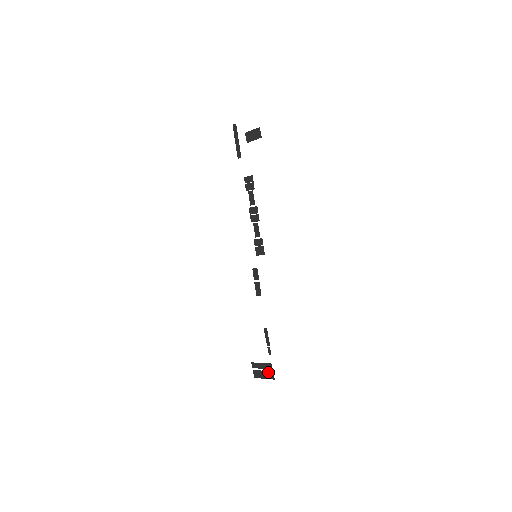
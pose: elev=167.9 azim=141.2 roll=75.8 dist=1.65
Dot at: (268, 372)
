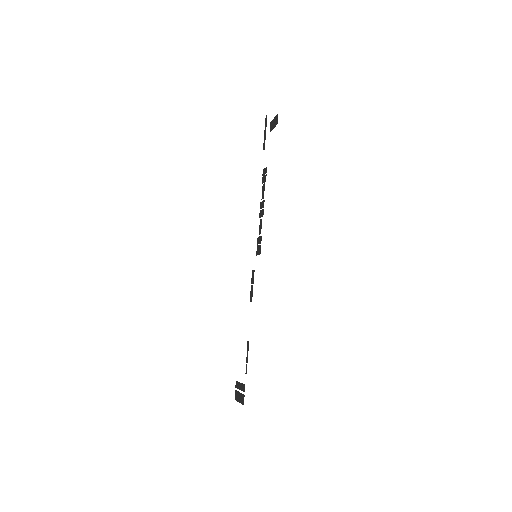
Dot at: (242, 395)
